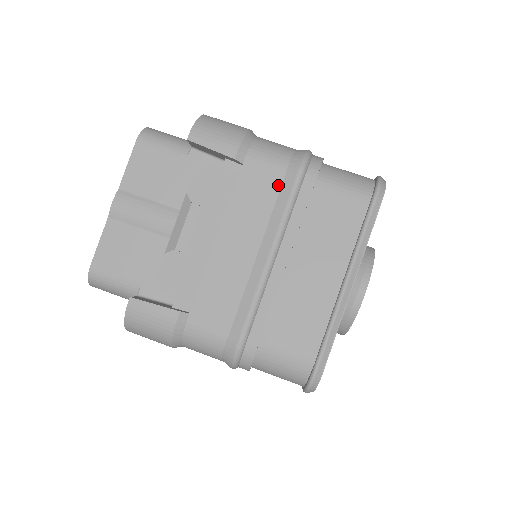
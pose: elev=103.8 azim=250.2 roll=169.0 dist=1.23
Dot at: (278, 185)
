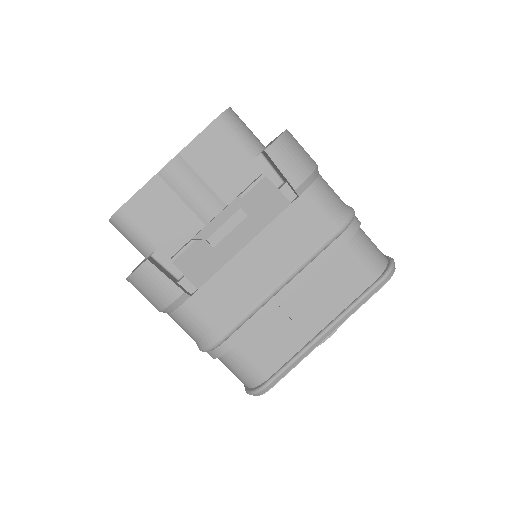
Dot at: (317, 230)
